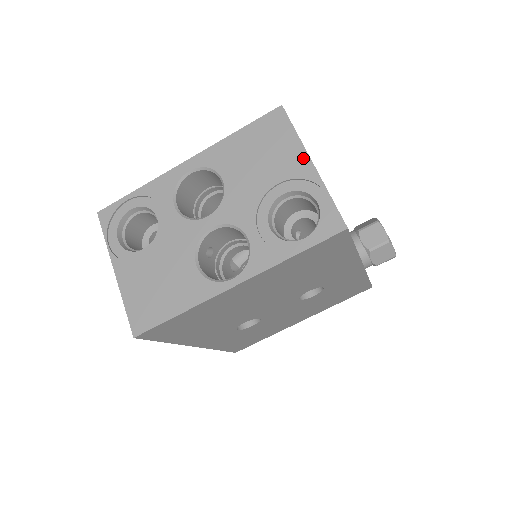
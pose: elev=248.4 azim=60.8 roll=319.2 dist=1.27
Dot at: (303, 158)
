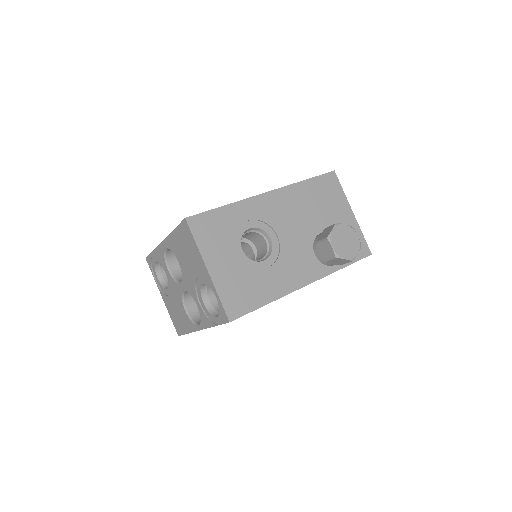
Dot at: (203, 264)
